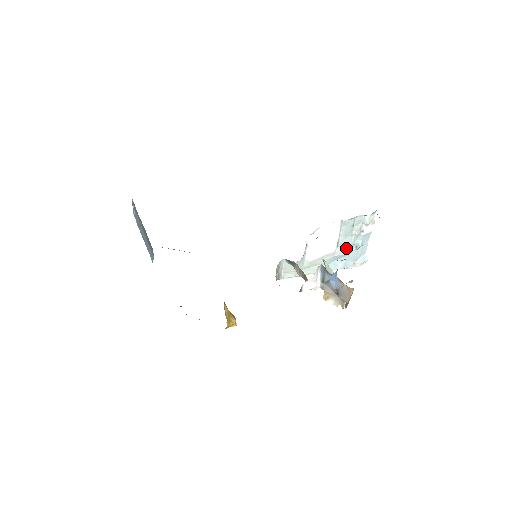
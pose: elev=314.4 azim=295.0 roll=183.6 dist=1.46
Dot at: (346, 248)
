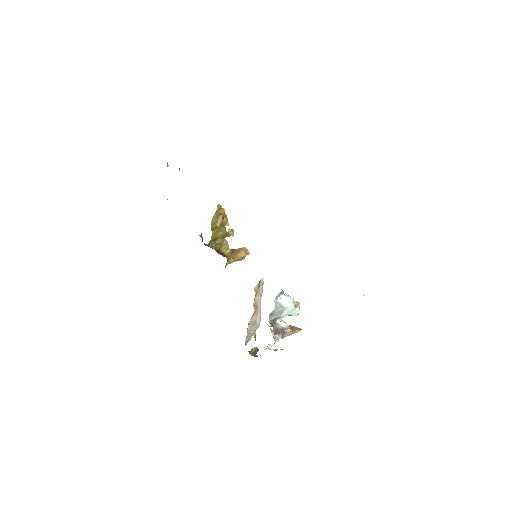
Dot at: occluded
